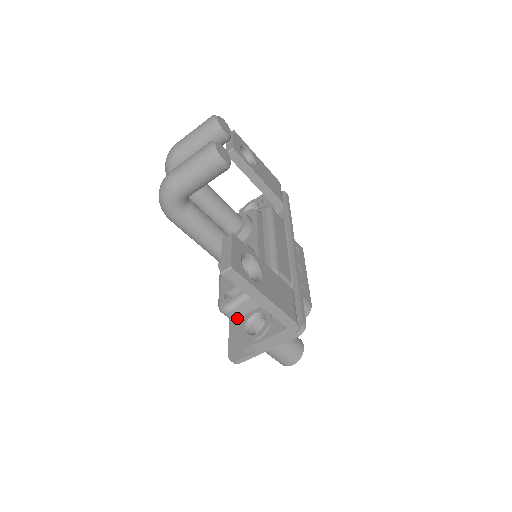
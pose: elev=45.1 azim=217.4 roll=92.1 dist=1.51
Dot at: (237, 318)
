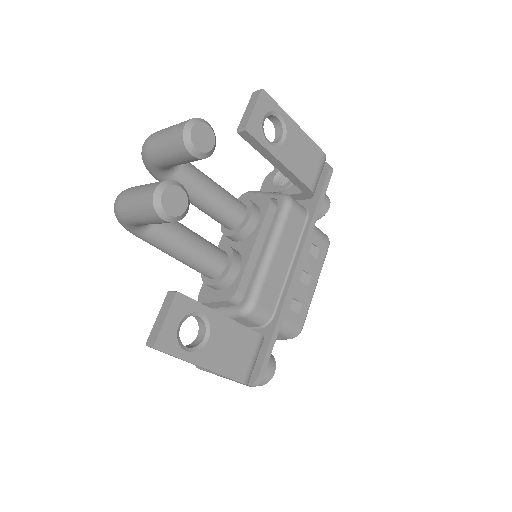
Dot at: occluded
